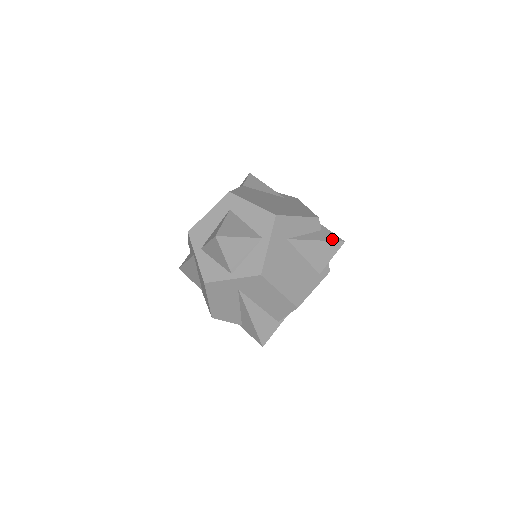
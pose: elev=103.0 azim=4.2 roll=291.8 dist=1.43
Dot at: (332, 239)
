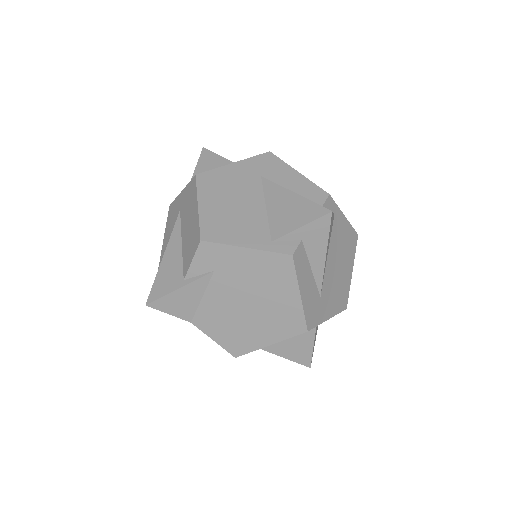
Dot at: (318, 204)
